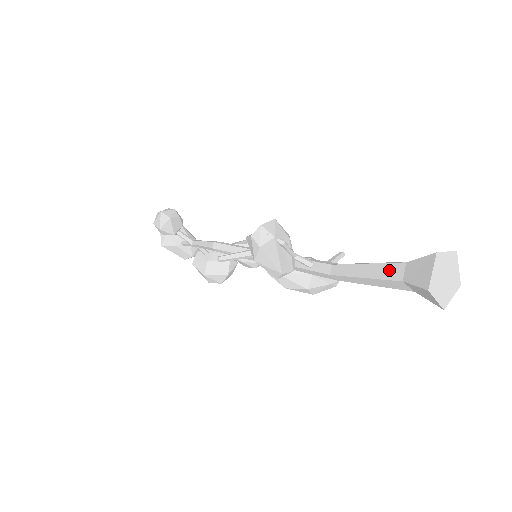
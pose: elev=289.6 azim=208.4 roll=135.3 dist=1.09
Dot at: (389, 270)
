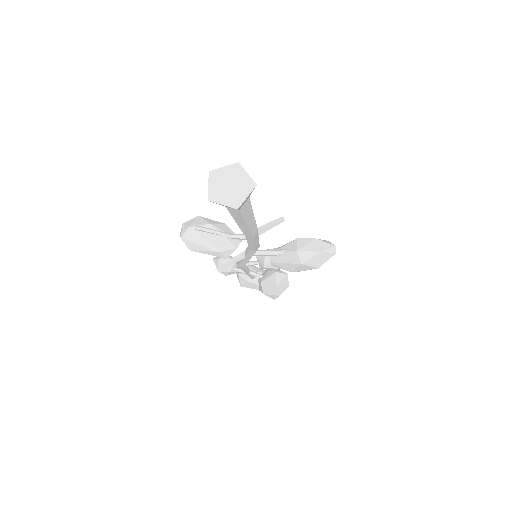
Dot at: occluded
